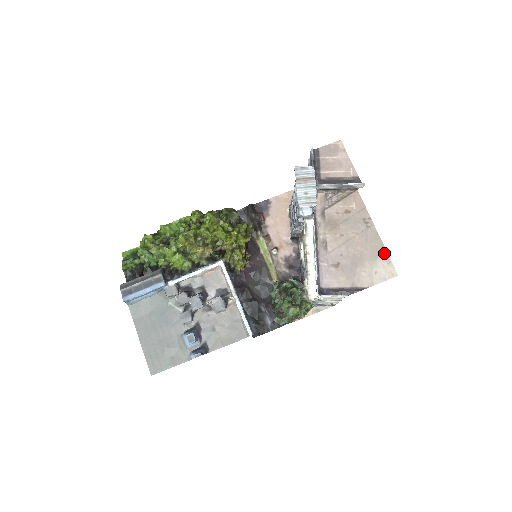
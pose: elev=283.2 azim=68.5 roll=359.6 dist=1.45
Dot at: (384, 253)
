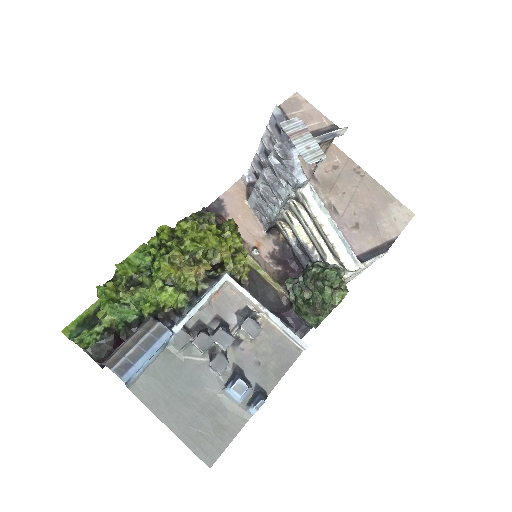
Dot at: (391, 197)
